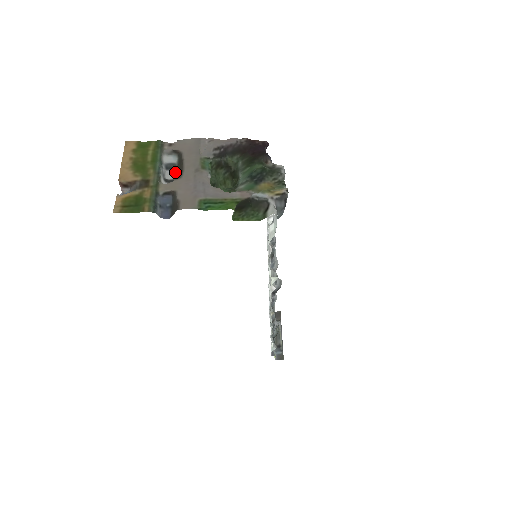
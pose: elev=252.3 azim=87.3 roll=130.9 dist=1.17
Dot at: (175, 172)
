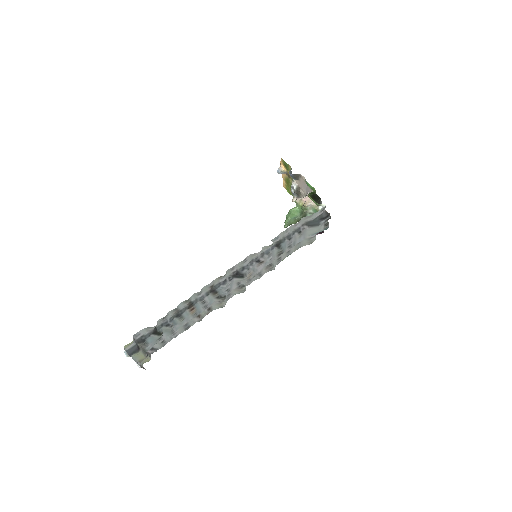
Dot at: (294, 193)
